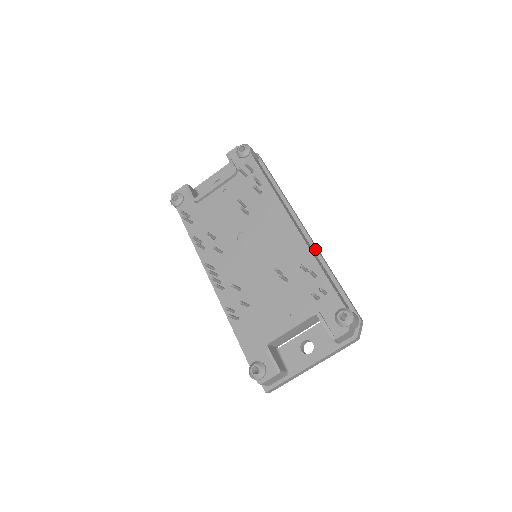
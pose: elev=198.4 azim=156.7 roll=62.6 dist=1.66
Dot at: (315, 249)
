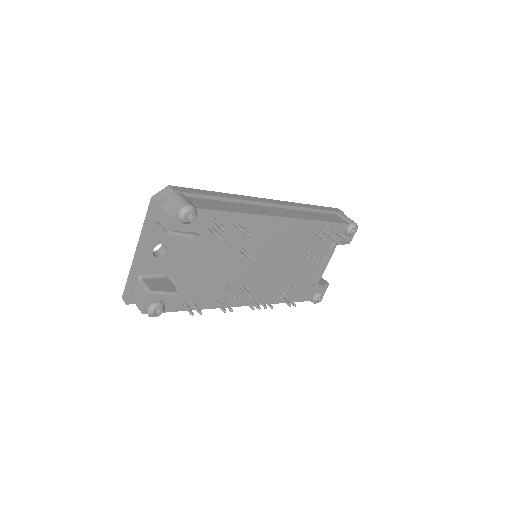
Dot at: (293, 208)
